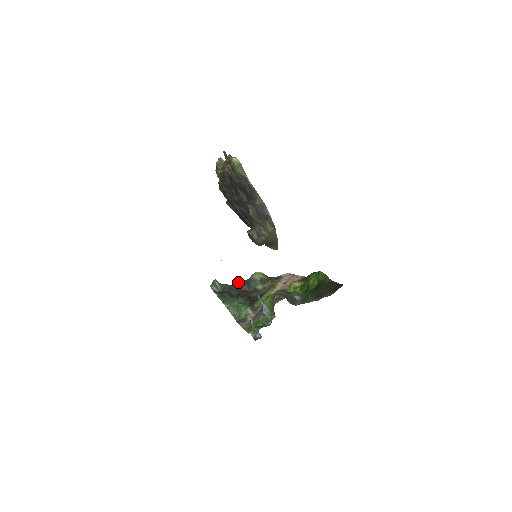
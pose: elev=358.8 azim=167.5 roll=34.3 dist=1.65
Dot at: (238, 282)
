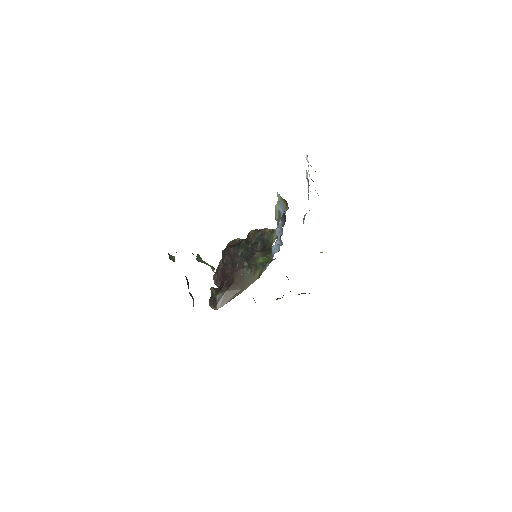
Dot at: occluded
